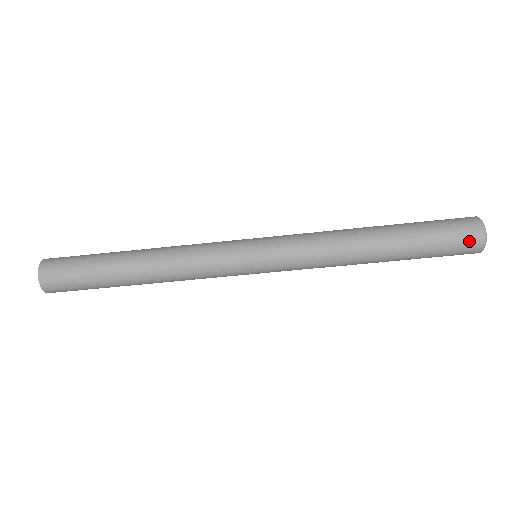
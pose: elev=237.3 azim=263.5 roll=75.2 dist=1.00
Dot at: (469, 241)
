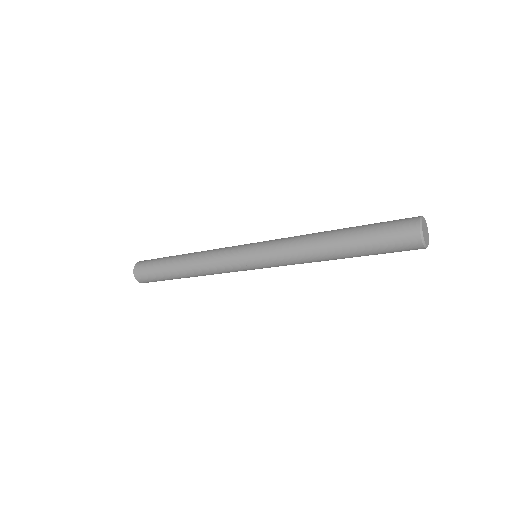
Dot at: (409, 247)
